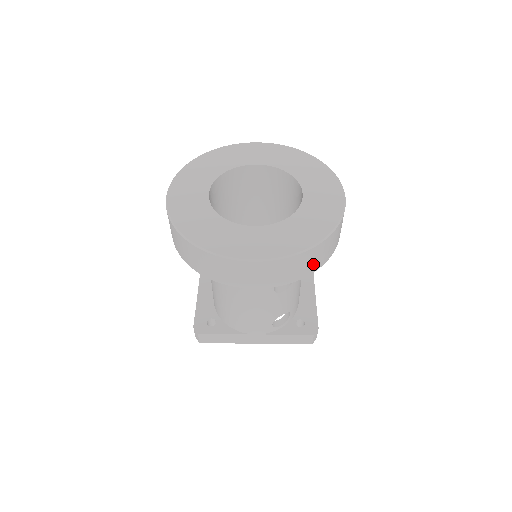
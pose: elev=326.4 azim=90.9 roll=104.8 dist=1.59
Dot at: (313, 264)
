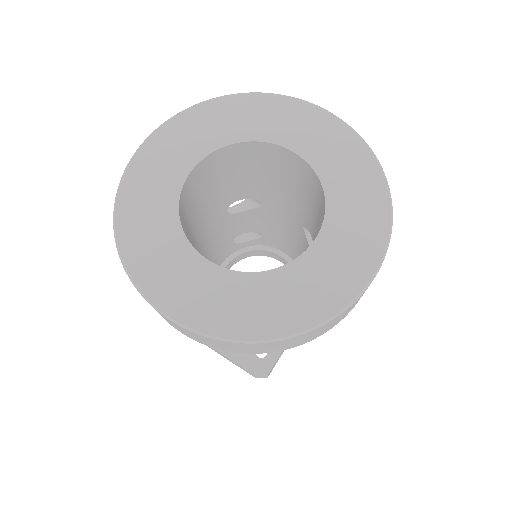
Dot at: occluded
